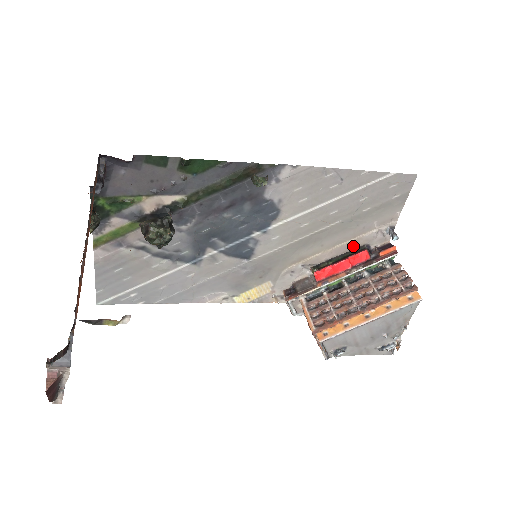
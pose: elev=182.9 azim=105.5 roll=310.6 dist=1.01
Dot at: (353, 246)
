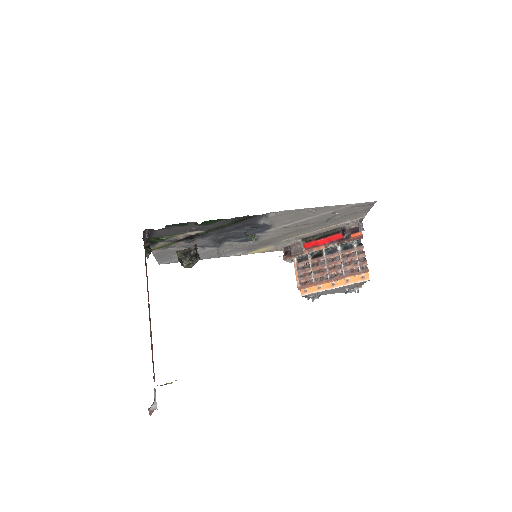
Dot at: (332, 229)
